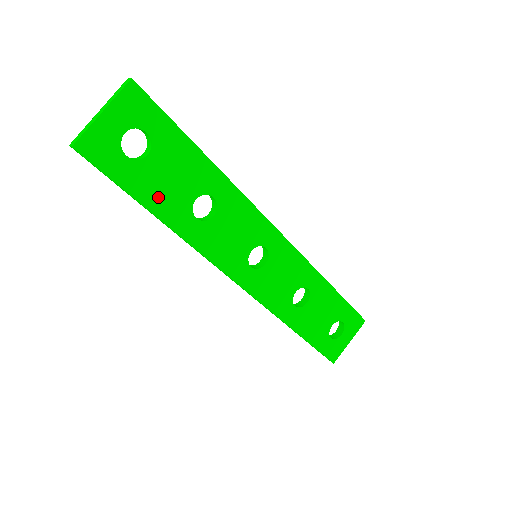
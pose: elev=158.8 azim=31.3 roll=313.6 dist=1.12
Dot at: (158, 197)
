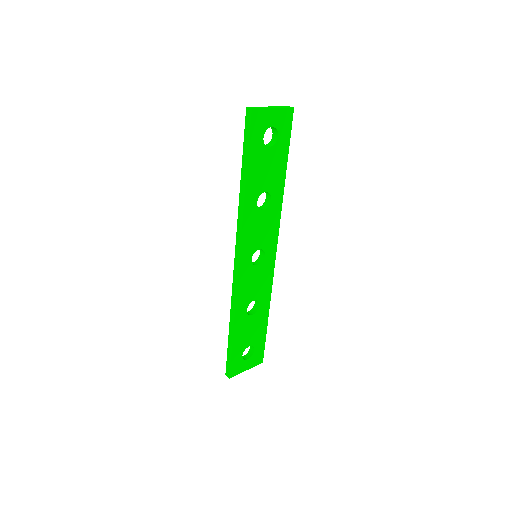
Dot at: (255, 172)
